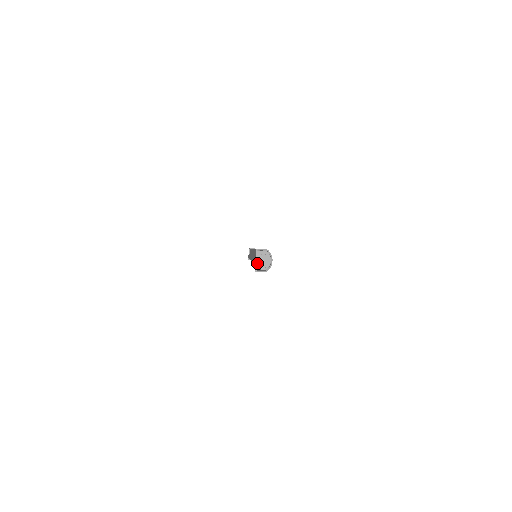
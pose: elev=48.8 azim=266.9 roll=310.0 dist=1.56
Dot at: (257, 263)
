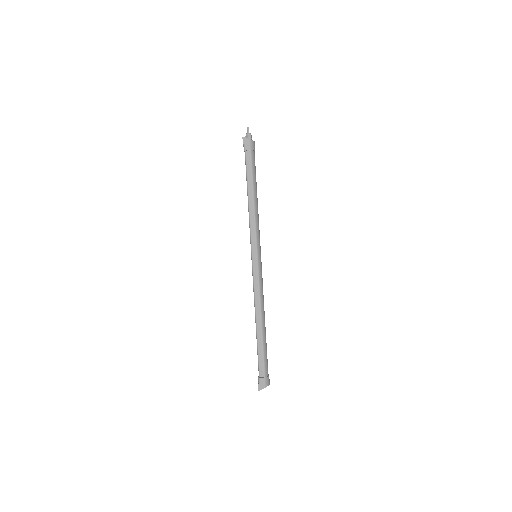
Dot at: occluded
